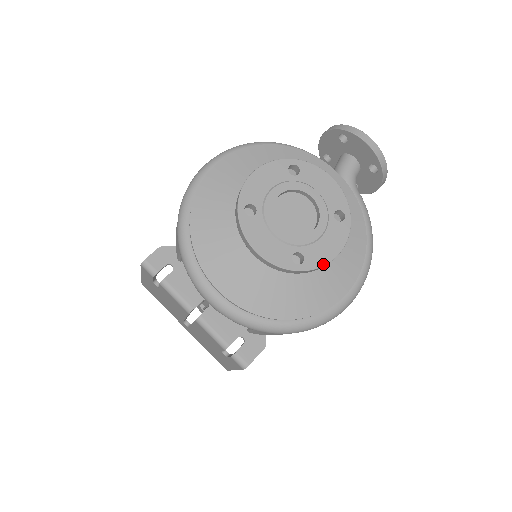
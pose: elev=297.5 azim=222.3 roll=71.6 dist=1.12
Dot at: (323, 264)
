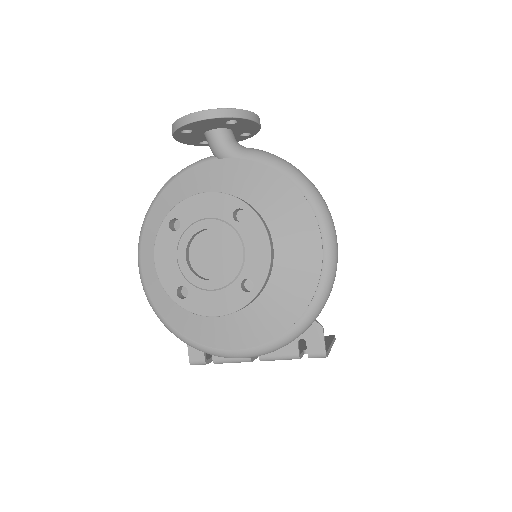
Dot at: (268, 267)
